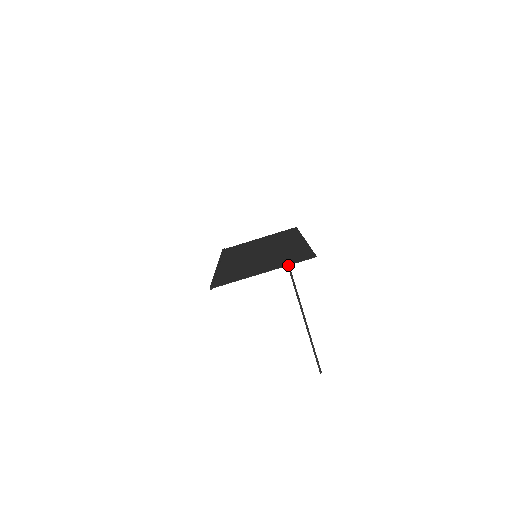
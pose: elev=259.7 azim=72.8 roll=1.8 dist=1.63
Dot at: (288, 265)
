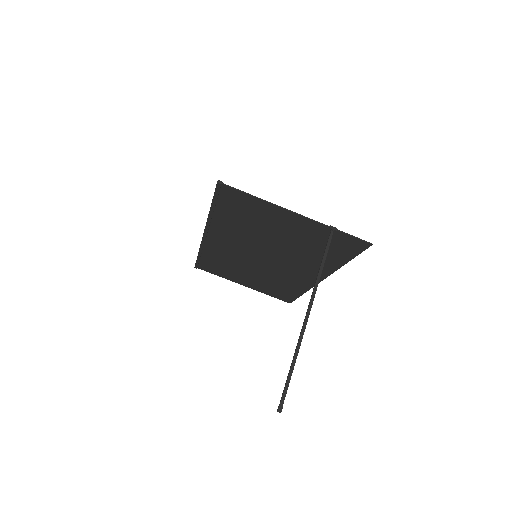
Dot at: (333, 227)
